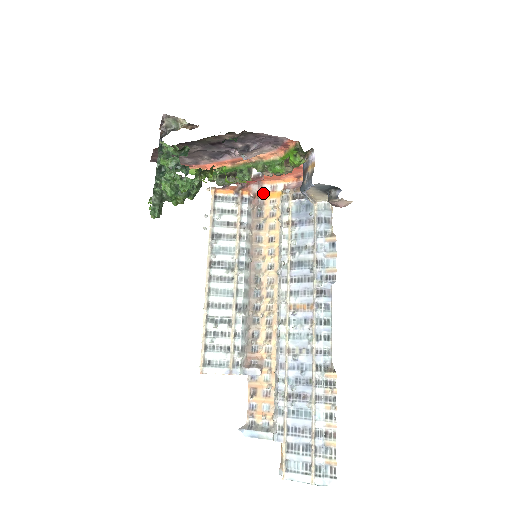
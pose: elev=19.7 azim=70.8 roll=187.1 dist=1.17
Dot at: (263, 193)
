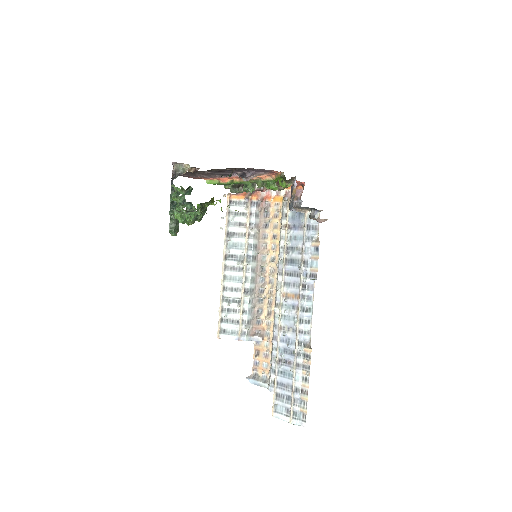
Dot at: (270, 197)
